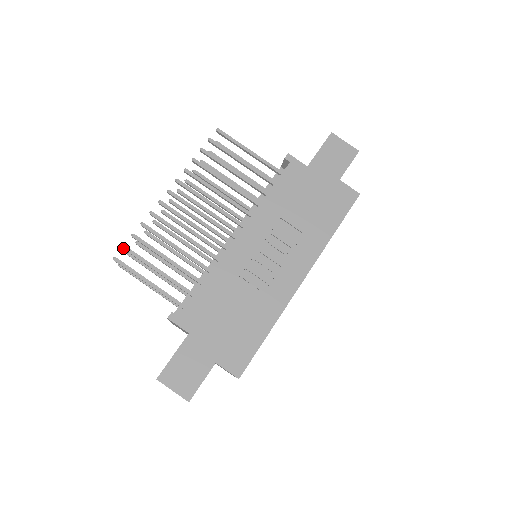
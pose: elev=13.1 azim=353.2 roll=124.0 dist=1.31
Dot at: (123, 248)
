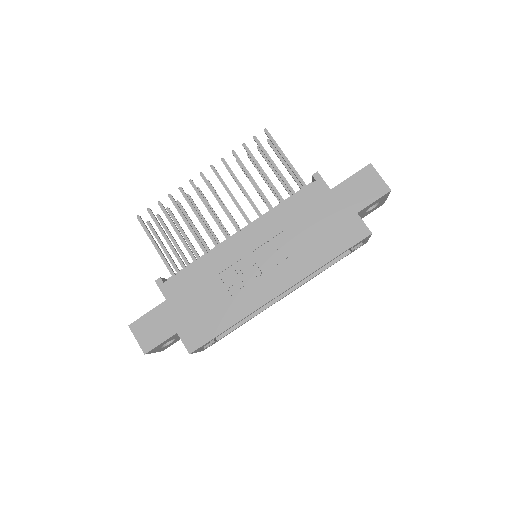
Dot at: (147, 210)
